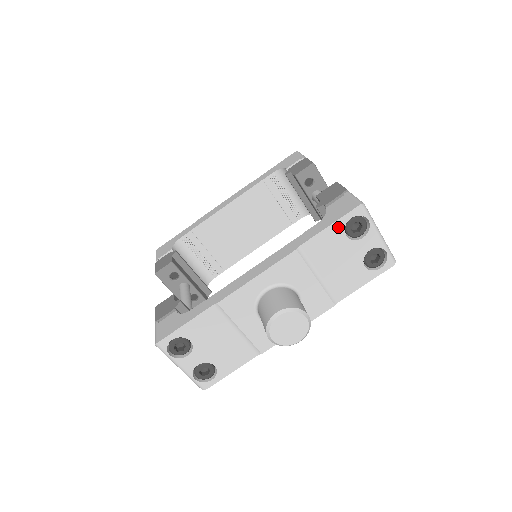
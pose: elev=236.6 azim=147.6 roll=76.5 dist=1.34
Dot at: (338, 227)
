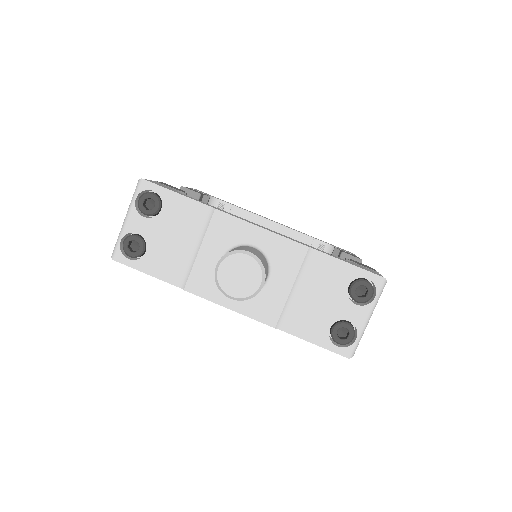
Dot at: (352, 272)
